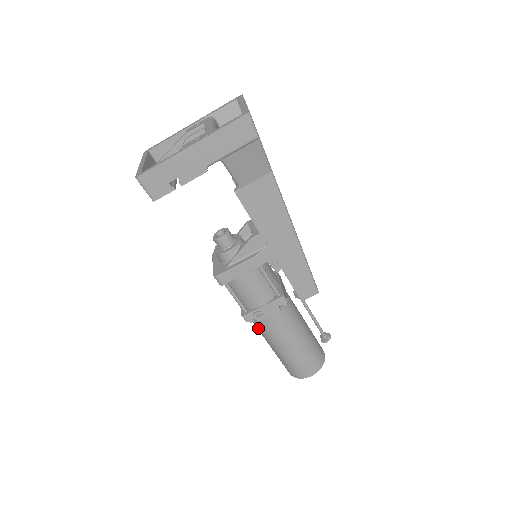
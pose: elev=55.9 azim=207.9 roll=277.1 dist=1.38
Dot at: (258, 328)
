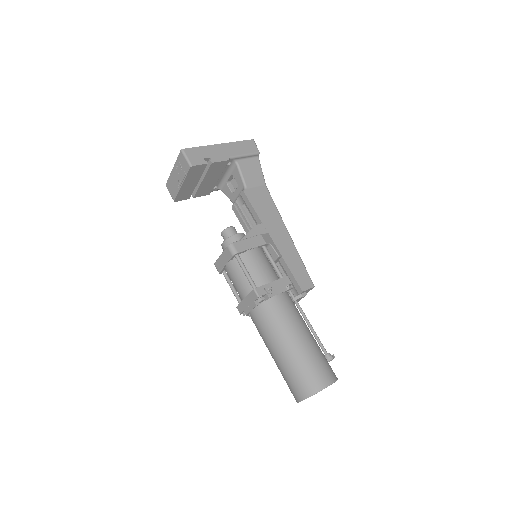
Dot at: (267, 319)
